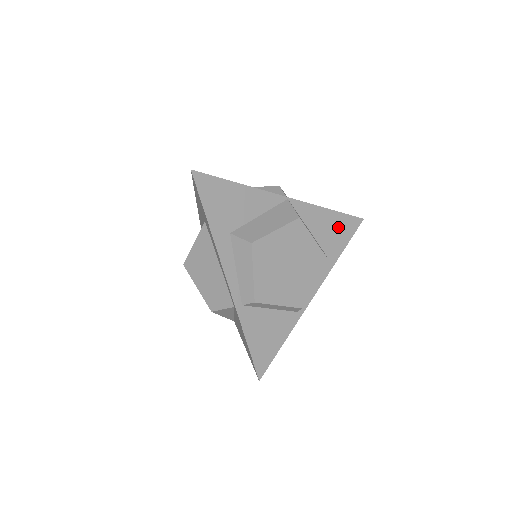
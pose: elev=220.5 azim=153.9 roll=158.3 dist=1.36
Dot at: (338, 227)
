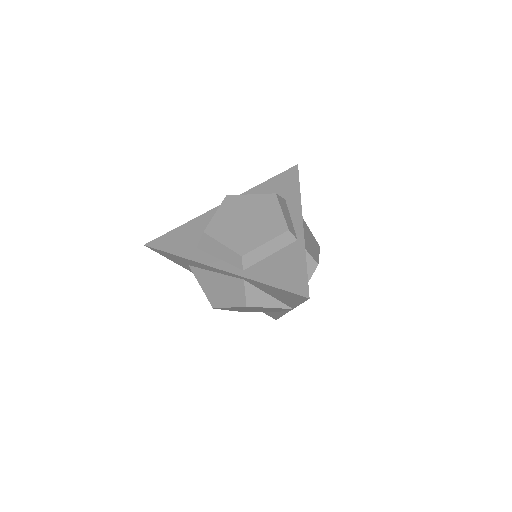
Dot at: (281, 183)
